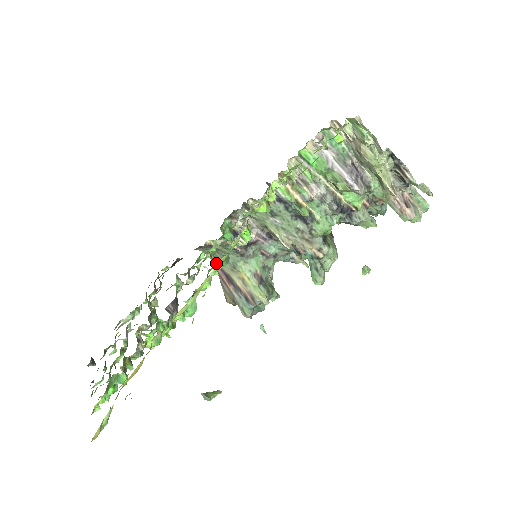
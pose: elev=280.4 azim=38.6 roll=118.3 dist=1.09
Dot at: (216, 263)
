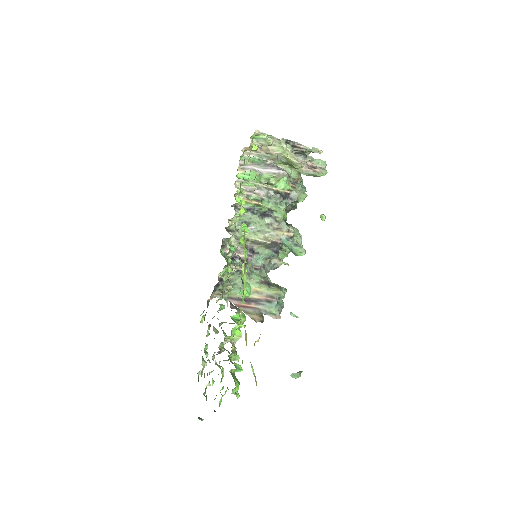
Dot at: (231, 298)
